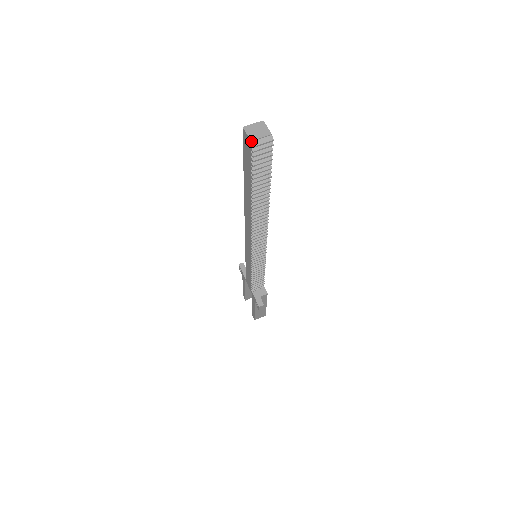
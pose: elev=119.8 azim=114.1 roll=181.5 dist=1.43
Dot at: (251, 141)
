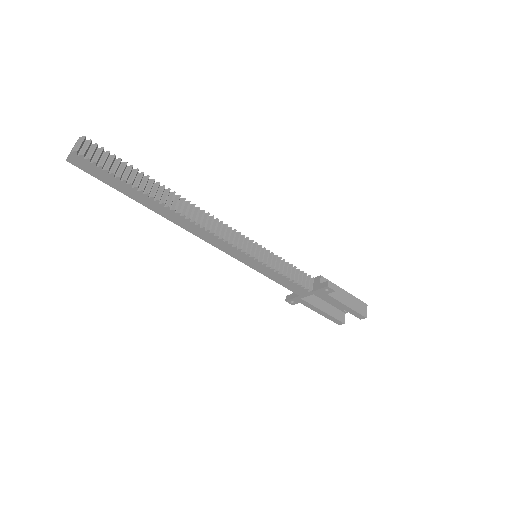
Dot at: (72, 152)
